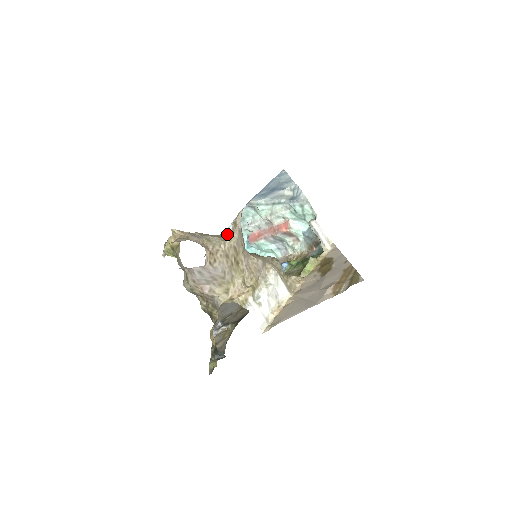
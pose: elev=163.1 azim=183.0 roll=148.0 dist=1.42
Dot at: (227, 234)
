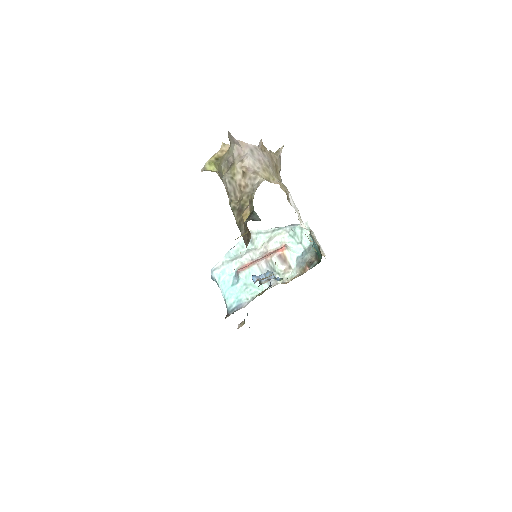
Dot at: occluded
